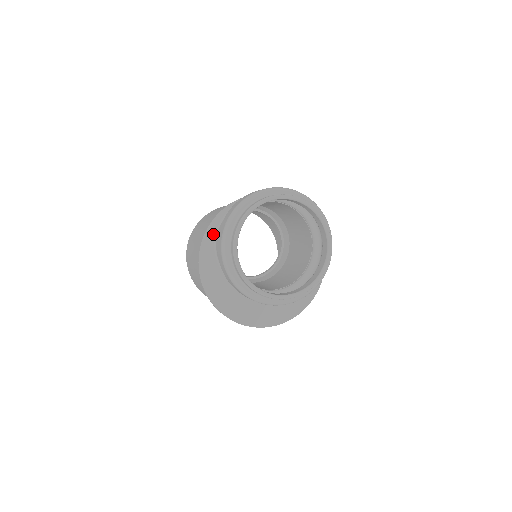
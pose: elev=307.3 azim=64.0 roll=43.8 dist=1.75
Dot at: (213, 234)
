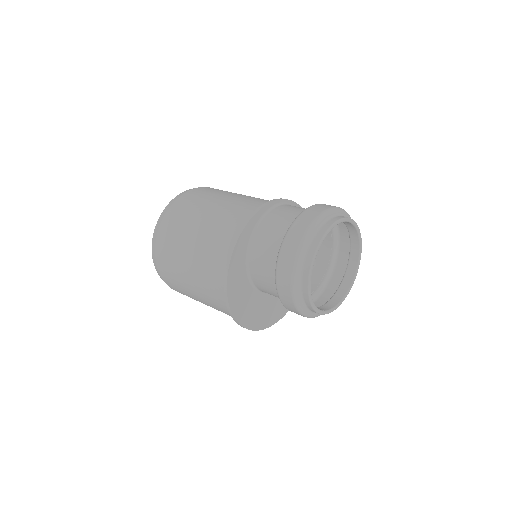
Dot at: (255, 223)
